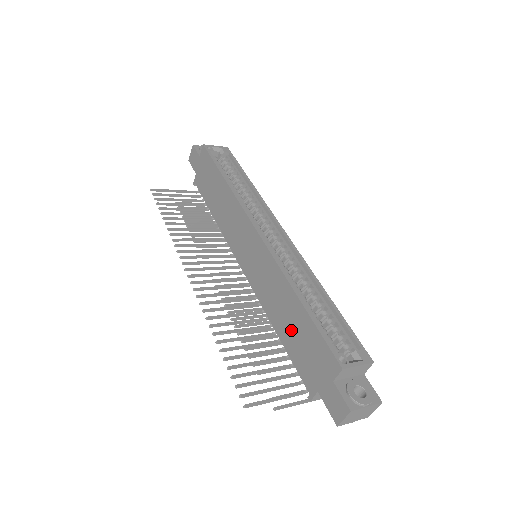
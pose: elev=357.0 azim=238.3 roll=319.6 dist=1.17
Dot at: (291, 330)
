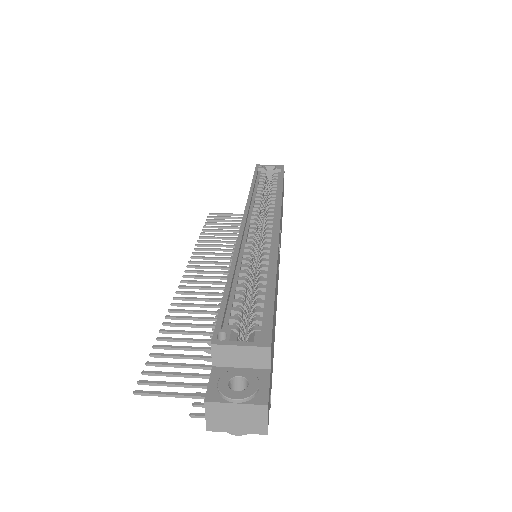
Dot at: occluded
